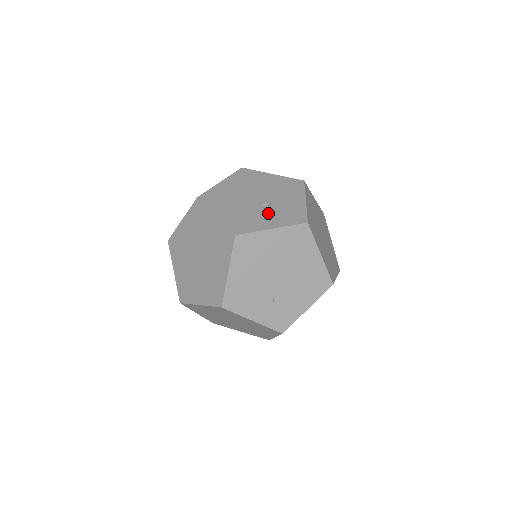
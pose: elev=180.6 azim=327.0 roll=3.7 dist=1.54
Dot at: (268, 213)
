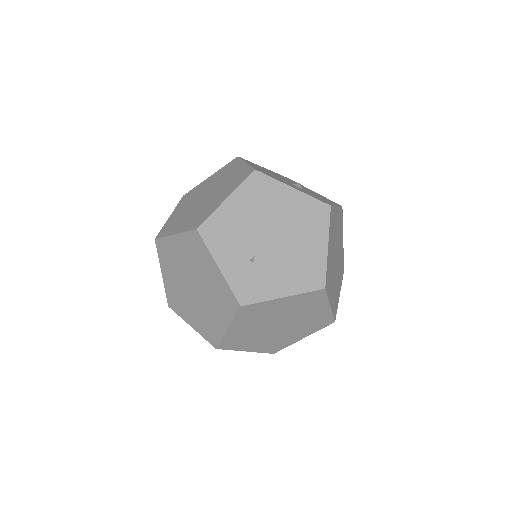
Dot at: occluded
